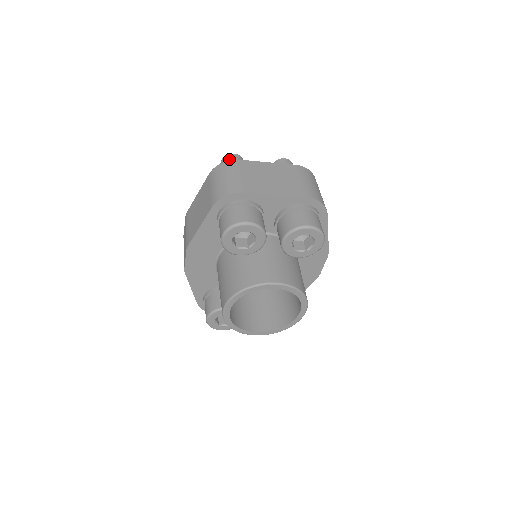
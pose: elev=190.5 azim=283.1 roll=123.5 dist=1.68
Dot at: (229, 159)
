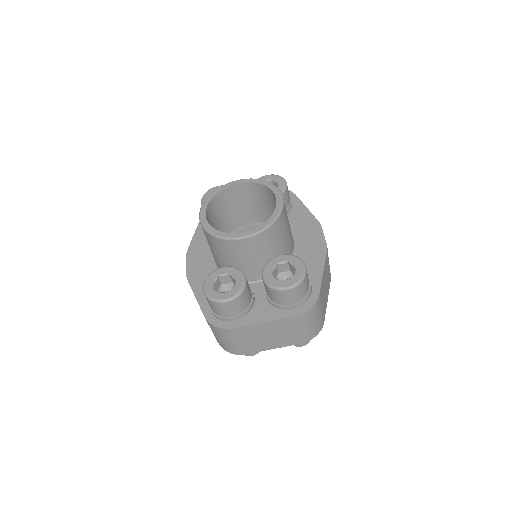
Dot at: occluded
